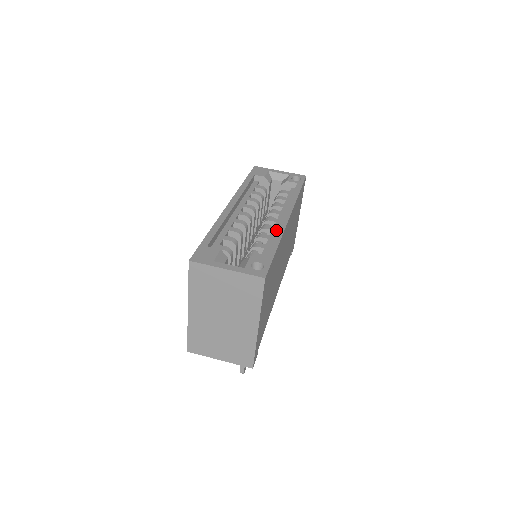
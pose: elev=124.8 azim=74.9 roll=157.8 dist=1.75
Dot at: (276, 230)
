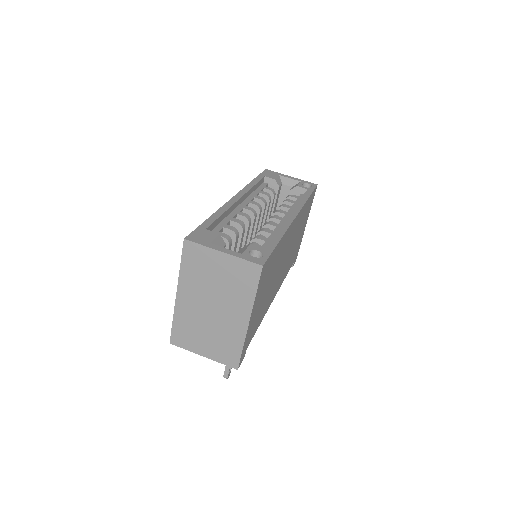
Dot at: occluded
